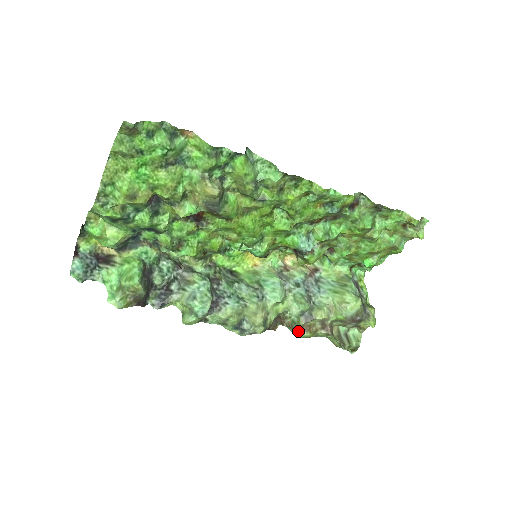
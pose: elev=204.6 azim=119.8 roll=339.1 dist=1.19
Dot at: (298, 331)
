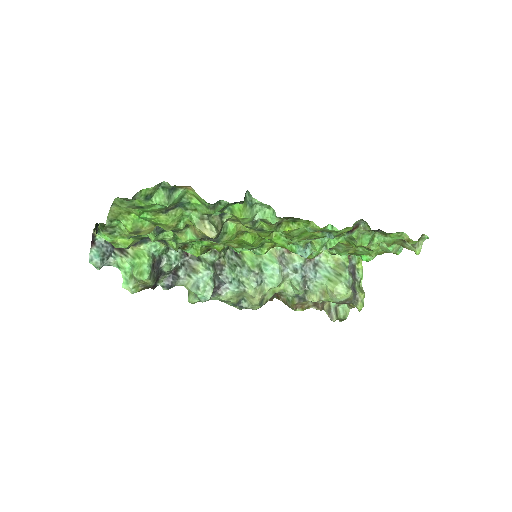
Dot at: (291, 308)
